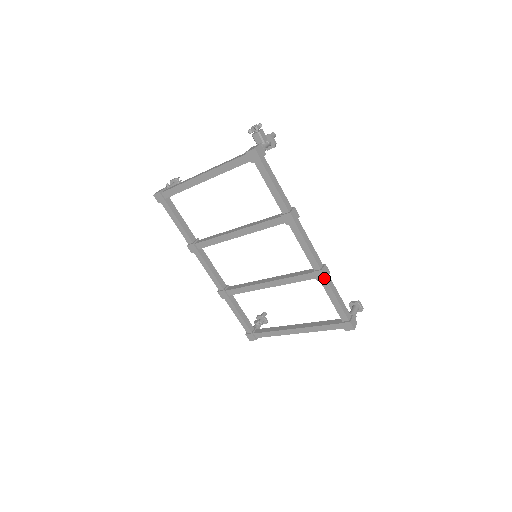
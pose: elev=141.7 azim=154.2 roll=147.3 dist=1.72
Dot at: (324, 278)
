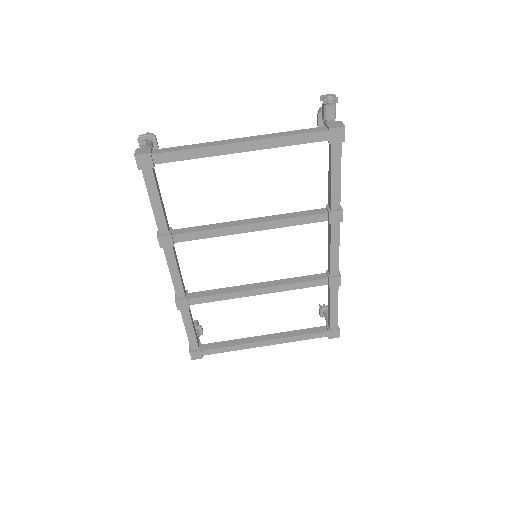
Dot at: (339, 285)
